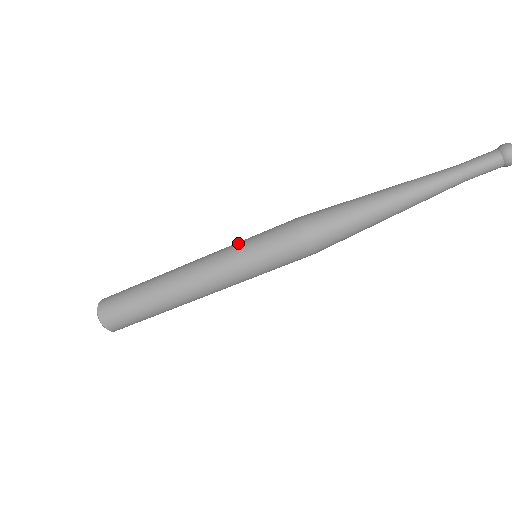
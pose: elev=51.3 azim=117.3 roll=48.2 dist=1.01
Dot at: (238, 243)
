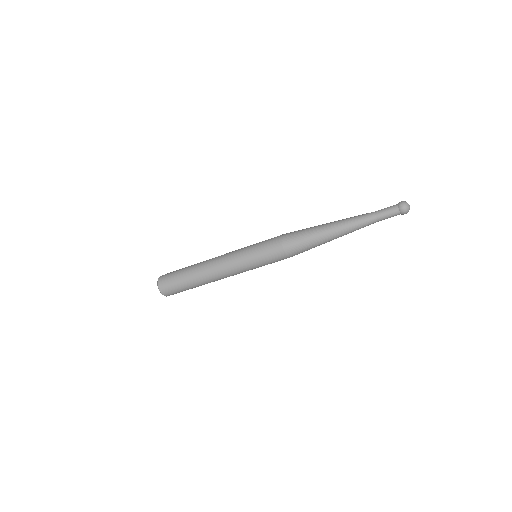
Dot at: occluded
